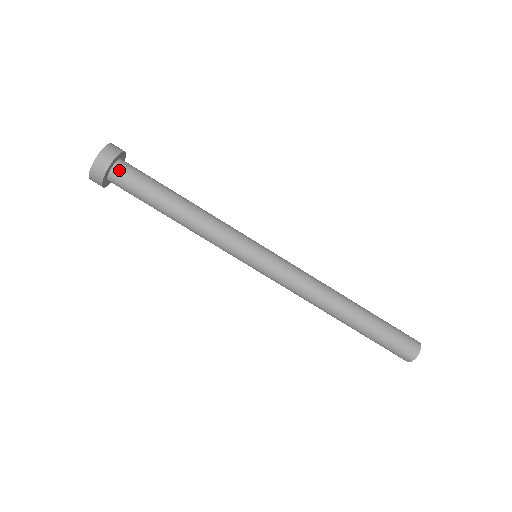
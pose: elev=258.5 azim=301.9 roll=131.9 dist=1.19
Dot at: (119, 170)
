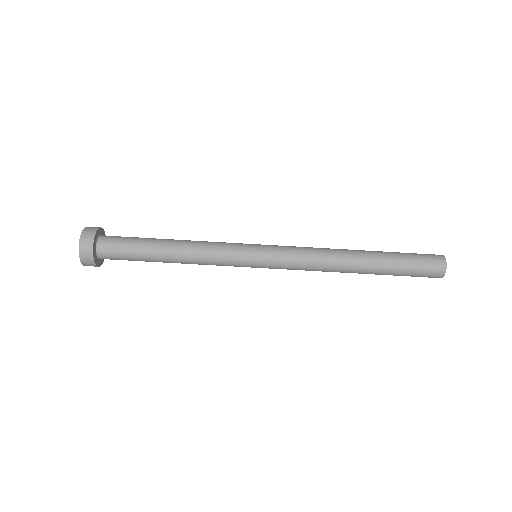
Dot at: (104, 256)
